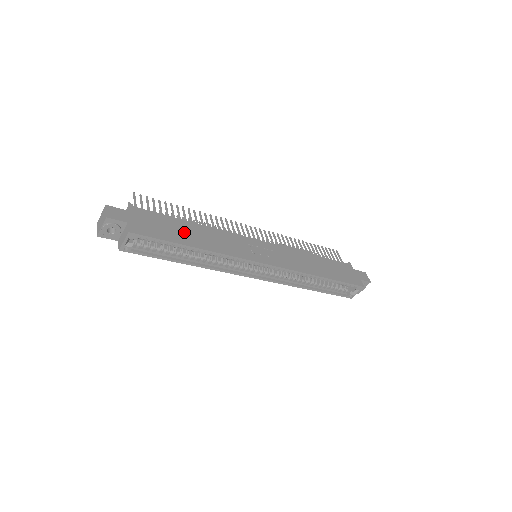
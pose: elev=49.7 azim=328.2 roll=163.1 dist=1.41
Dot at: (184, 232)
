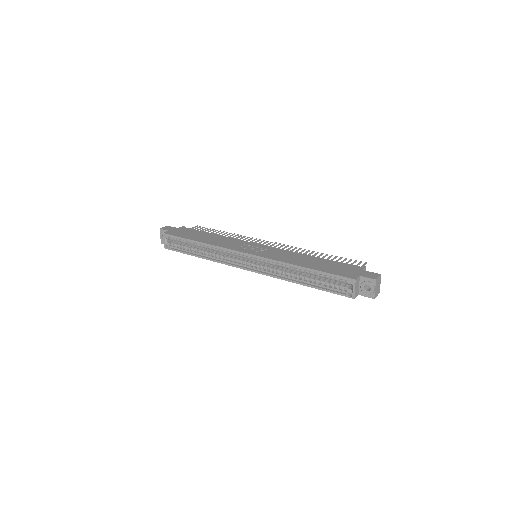
Dot at: (200, 236)
